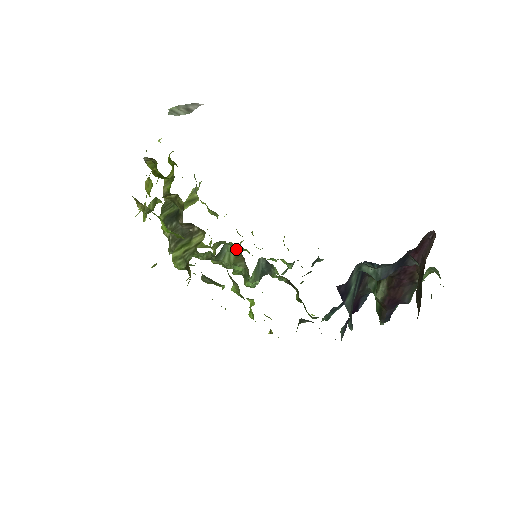
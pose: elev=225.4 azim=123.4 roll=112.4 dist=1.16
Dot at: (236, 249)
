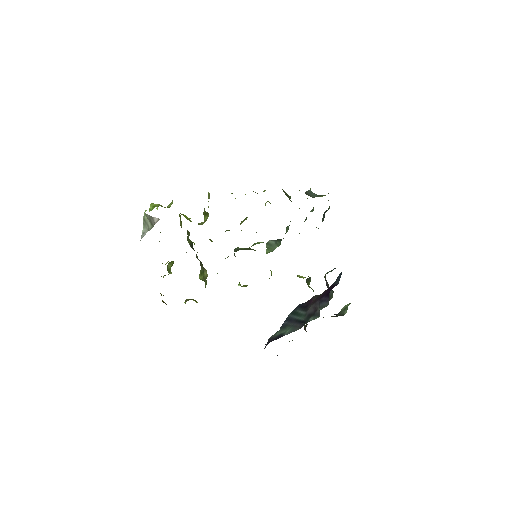
Dot at: occluded
